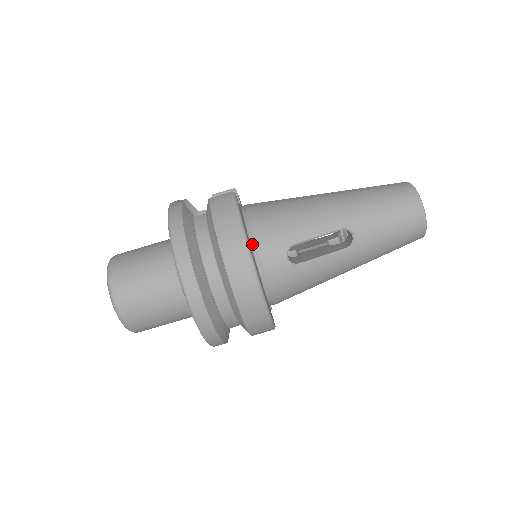
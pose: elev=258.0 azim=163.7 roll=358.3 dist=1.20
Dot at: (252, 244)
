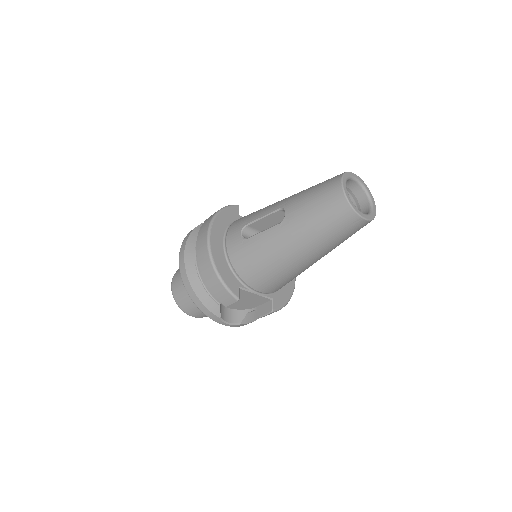
Dot at: (228, 229)
